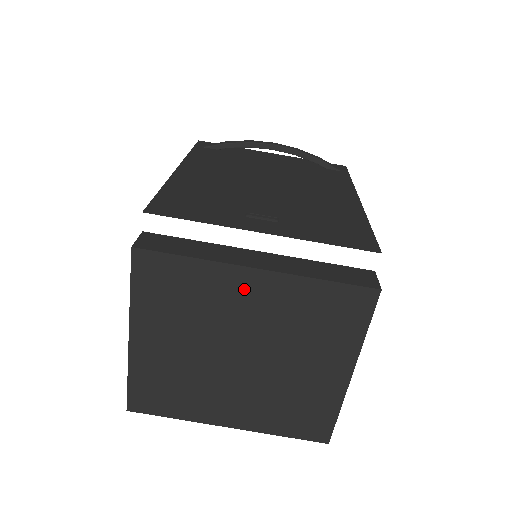
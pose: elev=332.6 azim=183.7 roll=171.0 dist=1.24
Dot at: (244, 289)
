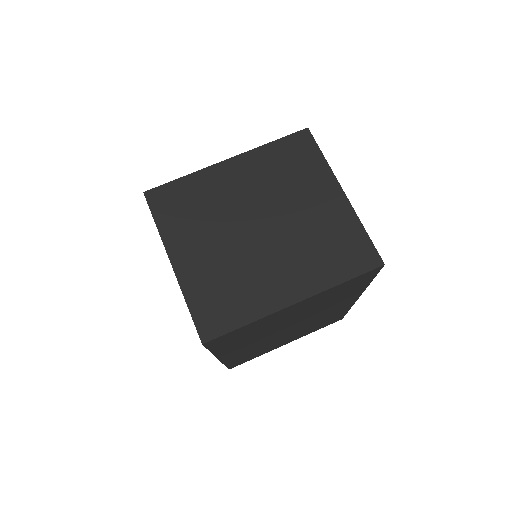
Dot at: (228, 177)
